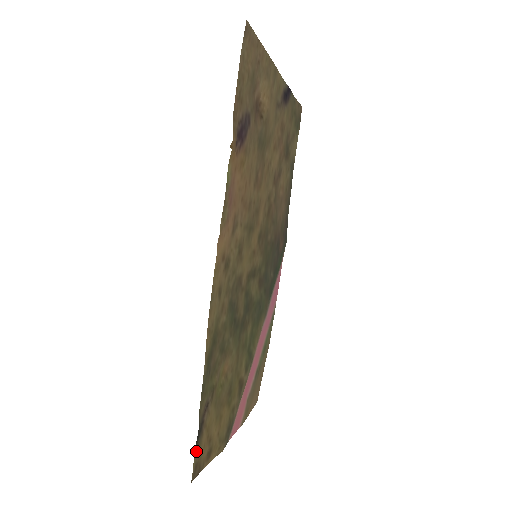
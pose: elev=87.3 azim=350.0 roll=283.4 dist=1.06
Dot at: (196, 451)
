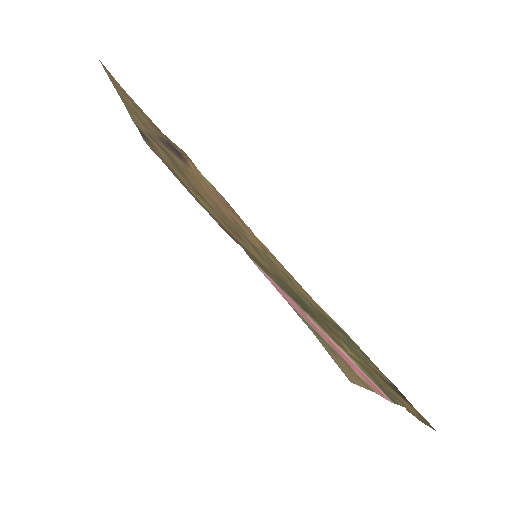
Dot at: (411, 406)
